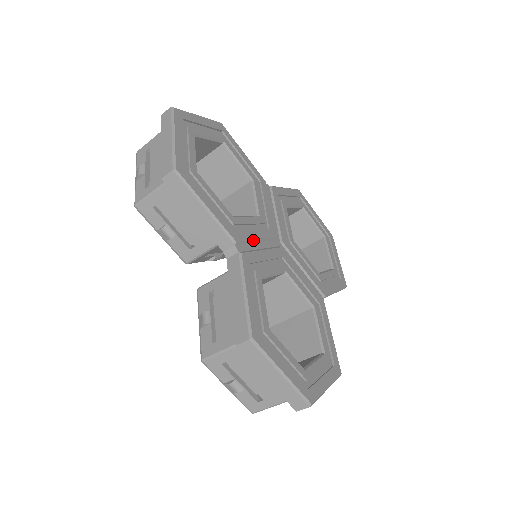
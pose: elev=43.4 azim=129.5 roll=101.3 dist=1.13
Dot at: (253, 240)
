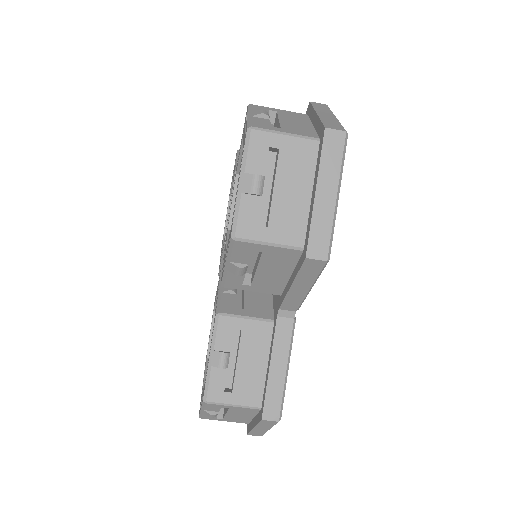
Dot at: occluded
